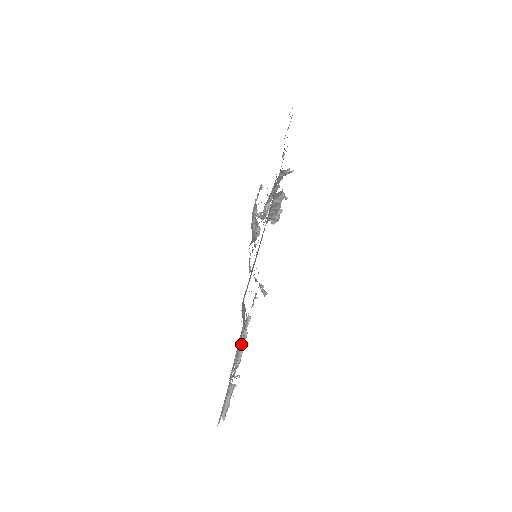
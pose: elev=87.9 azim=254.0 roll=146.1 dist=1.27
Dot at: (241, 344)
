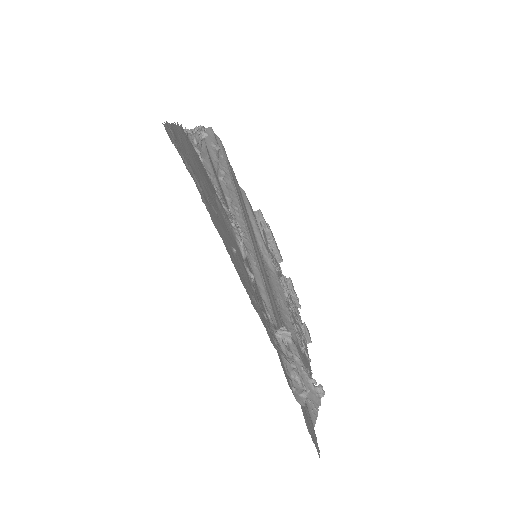
Dot at: occluded
